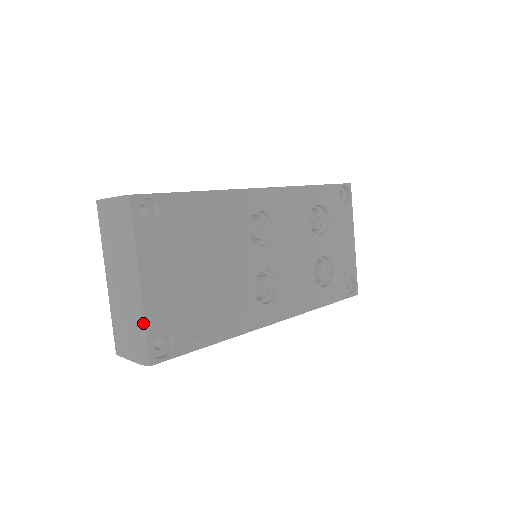
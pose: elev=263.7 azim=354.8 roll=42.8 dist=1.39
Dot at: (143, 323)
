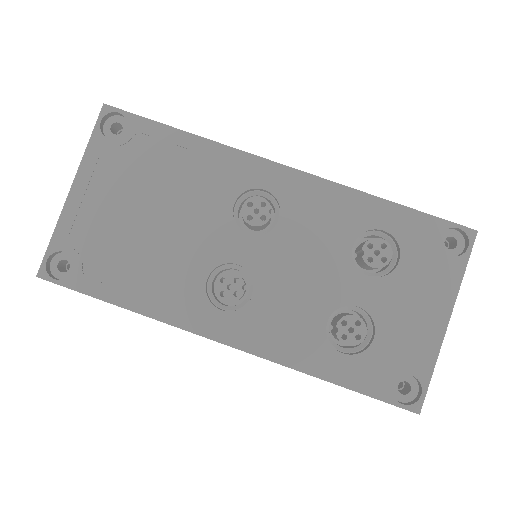
Dot at: (54, 231)
